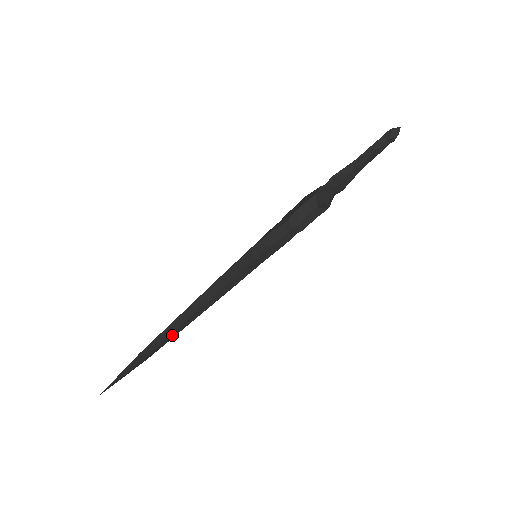
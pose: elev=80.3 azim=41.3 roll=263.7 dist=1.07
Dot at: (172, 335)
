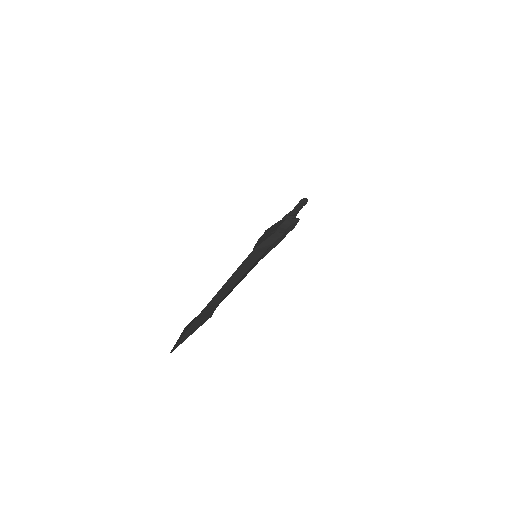
Dot at: (220, 302)
